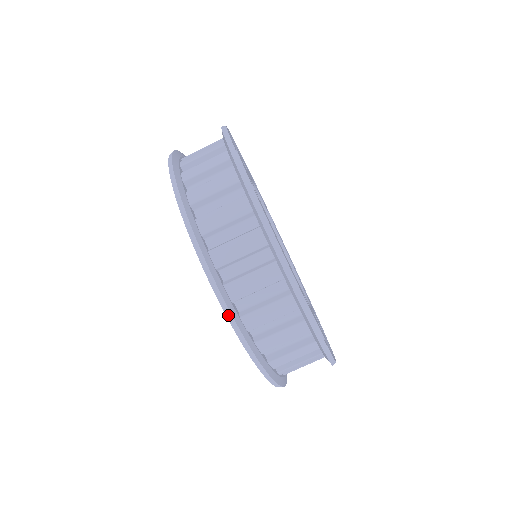
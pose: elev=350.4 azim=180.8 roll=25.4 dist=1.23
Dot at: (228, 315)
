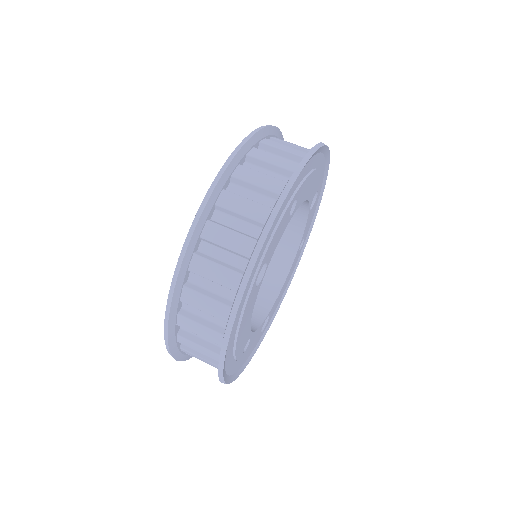
Dot at: (168, 350)
